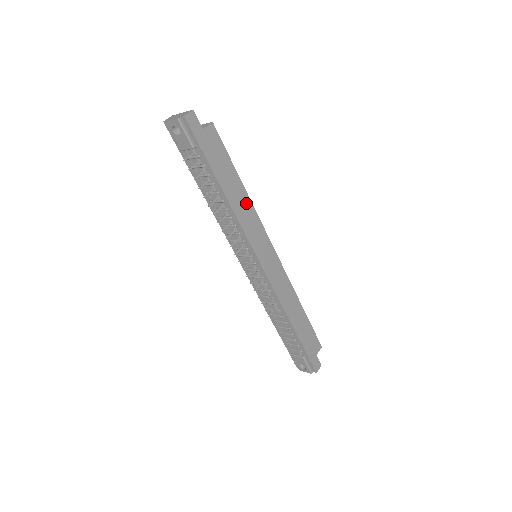
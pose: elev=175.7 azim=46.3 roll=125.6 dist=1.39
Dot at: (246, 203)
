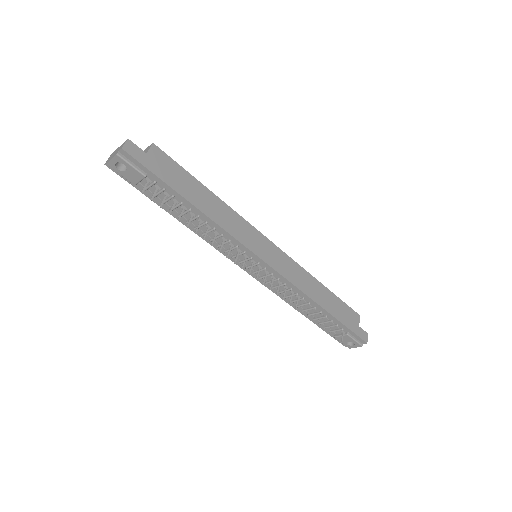
Dot at: (222, 208)
